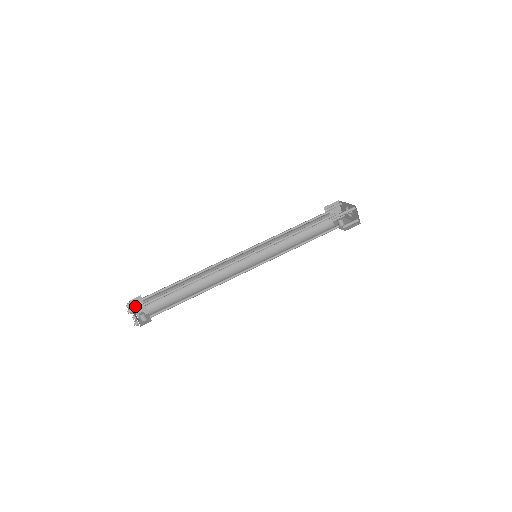
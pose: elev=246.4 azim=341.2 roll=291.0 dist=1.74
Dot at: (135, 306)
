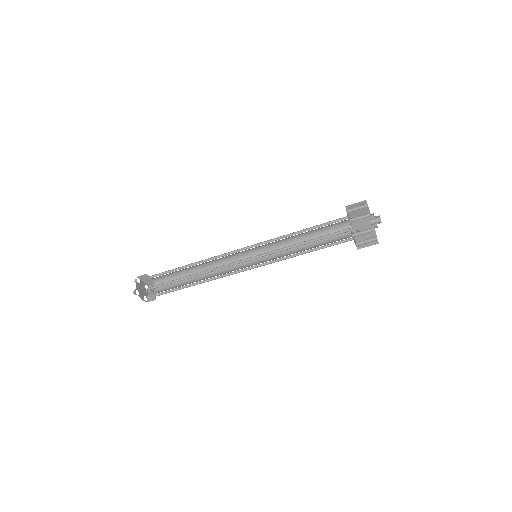
Dot at: (144, 279)
